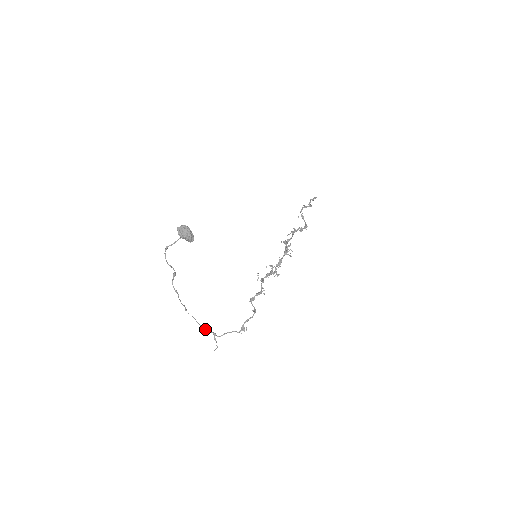
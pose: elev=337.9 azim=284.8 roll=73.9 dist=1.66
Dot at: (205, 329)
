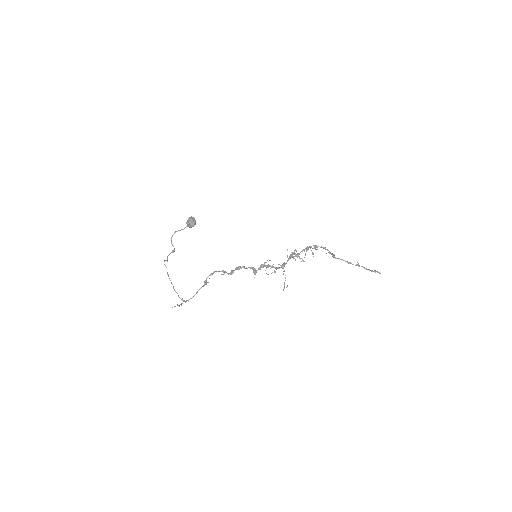
Dot at: (178, 296)
